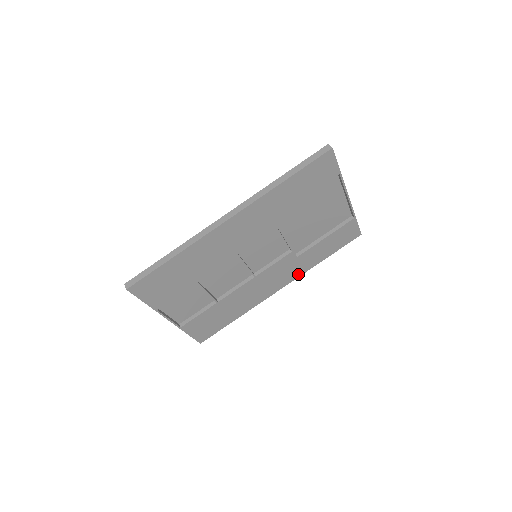
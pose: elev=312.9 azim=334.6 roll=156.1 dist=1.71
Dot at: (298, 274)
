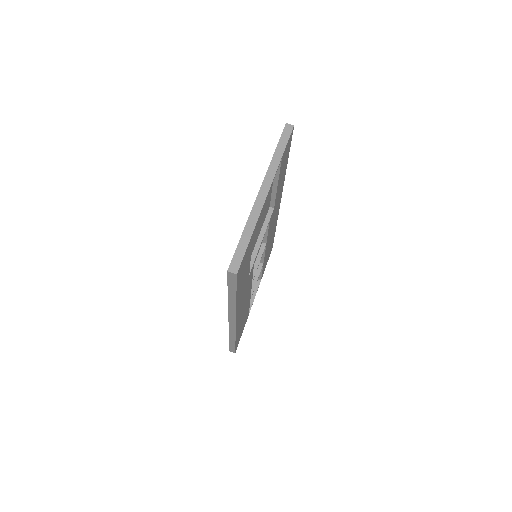
Dot at: (282, 189)
